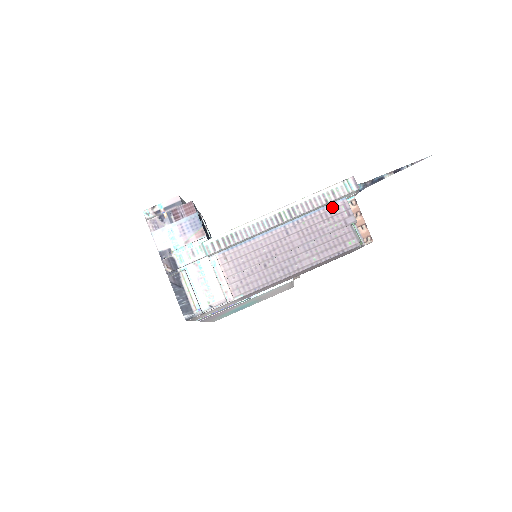
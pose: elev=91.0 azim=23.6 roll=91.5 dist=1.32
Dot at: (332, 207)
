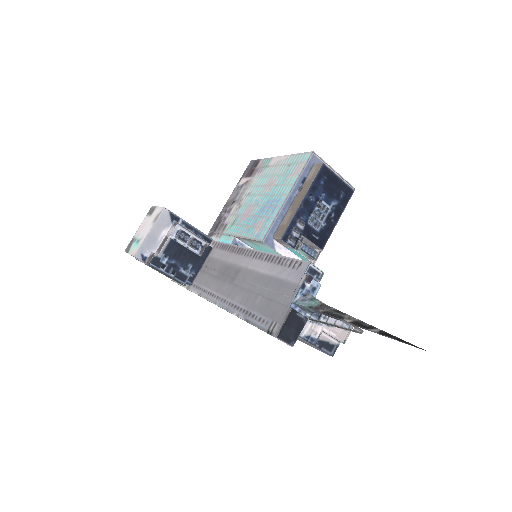
Dot at: occluded
